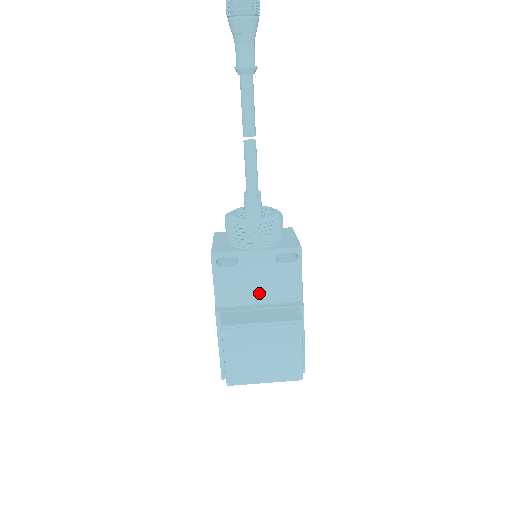
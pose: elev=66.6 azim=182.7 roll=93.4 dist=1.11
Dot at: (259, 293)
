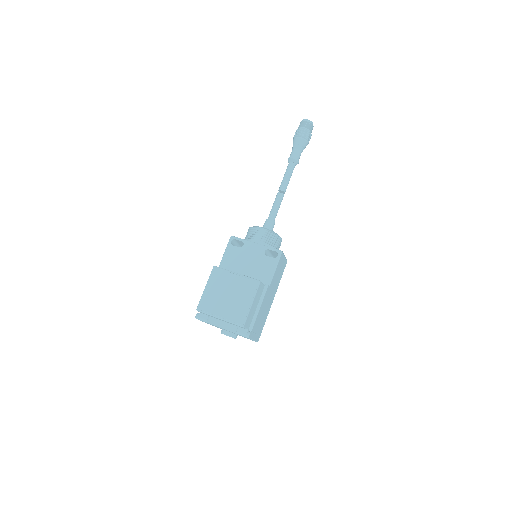
Dot at: (246, 270)
